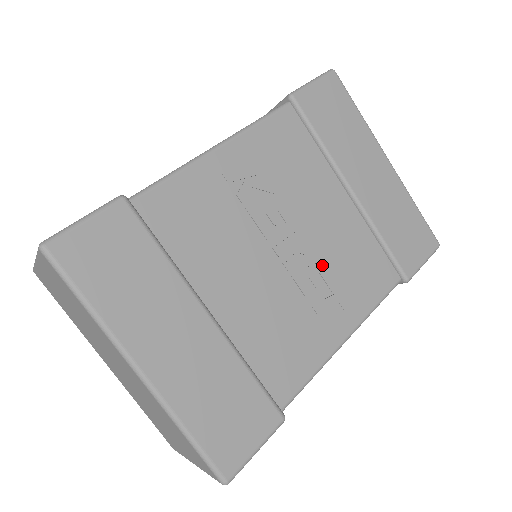
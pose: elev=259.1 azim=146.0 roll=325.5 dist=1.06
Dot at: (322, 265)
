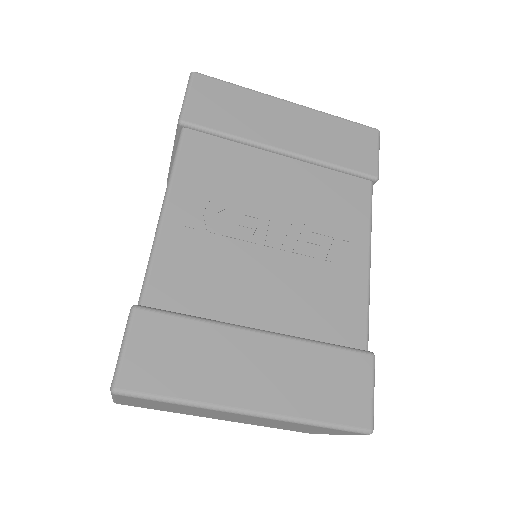
Dot at: (308, 225)
